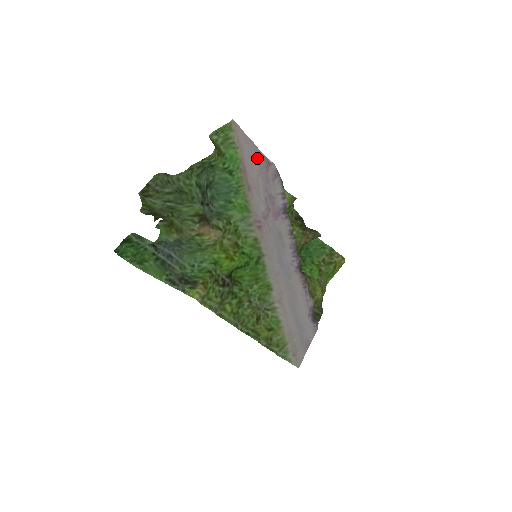
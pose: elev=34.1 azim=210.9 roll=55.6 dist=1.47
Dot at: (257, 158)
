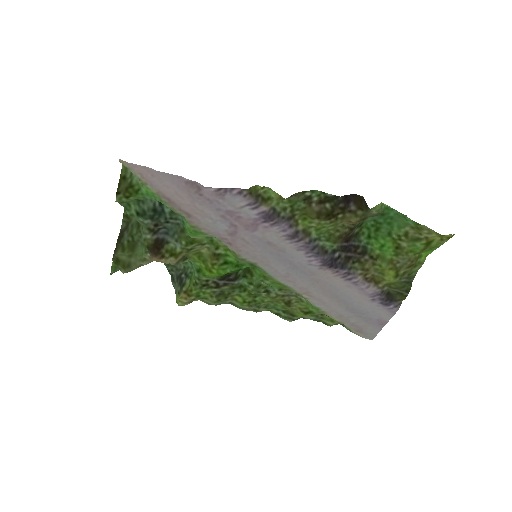
Dot at: (180, 185)
